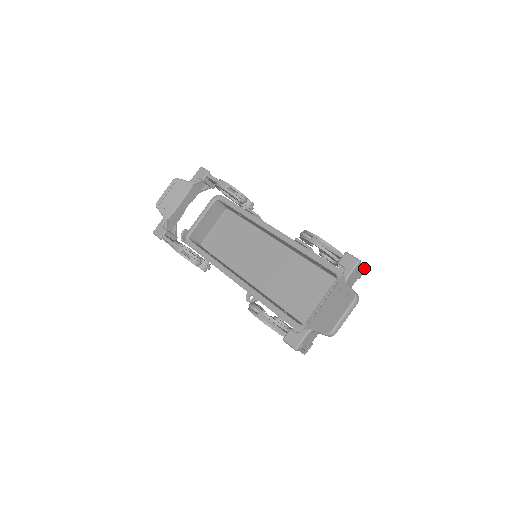
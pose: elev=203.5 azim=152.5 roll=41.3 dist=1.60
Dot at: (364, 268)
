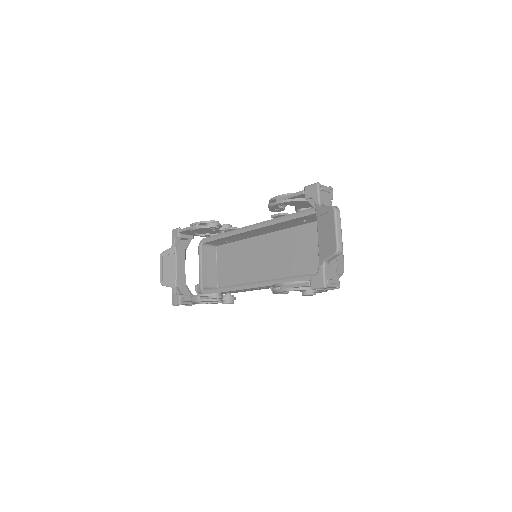
Dot at: (329, 188)
